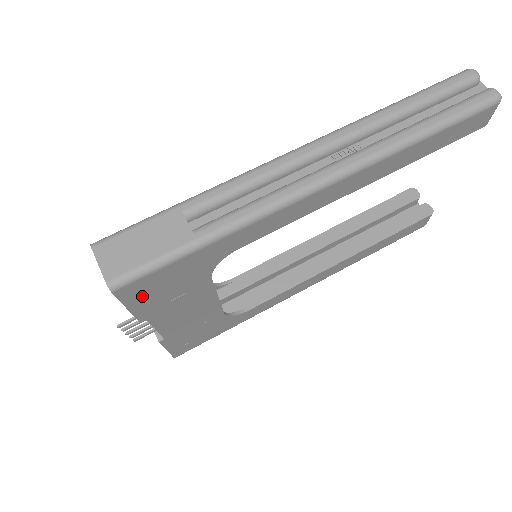
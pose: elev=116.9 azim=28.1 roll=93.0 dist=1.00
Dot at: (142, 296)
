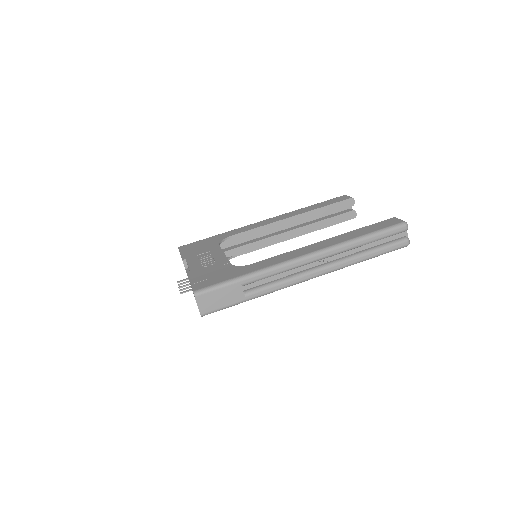
Dot at: occluded
